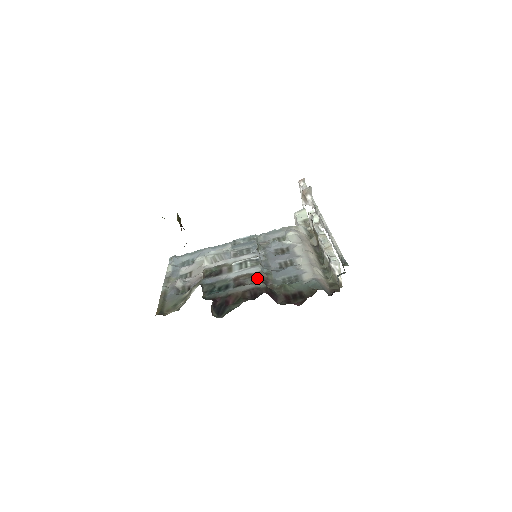
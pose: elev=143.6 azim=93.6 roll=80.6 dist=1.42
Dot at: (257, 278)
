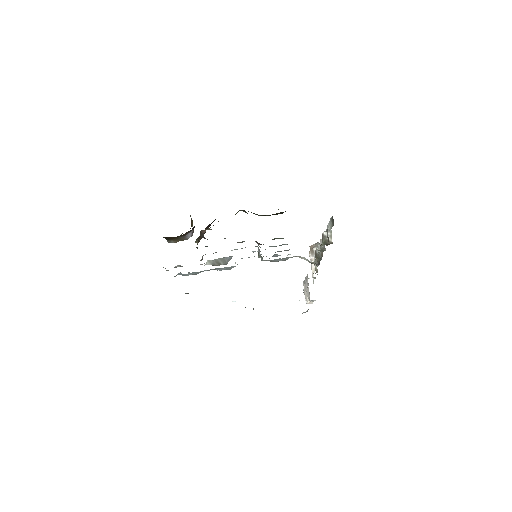
Dot at: occluded
